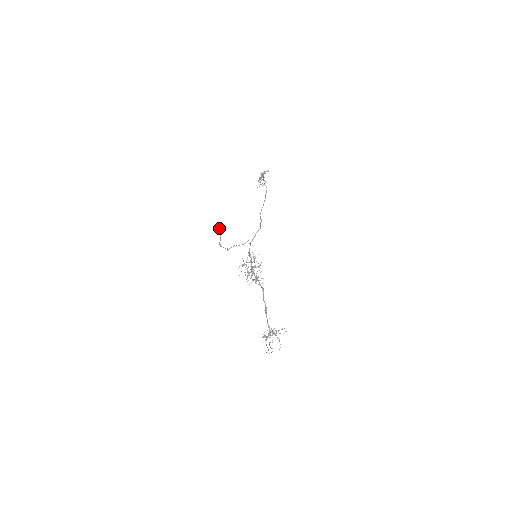
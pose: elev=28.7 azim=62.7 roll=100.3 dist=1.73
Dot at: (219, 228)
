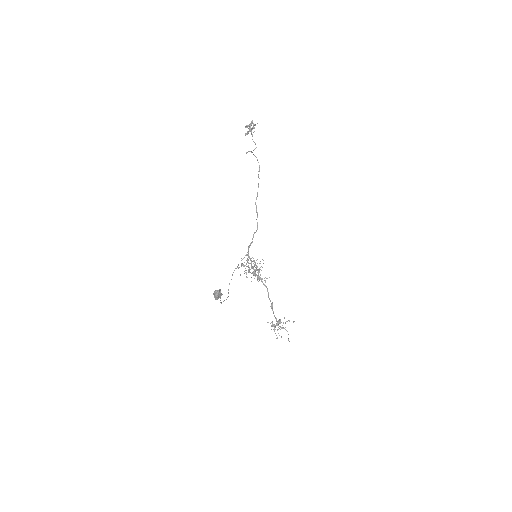
Dot at: (218, 297)
